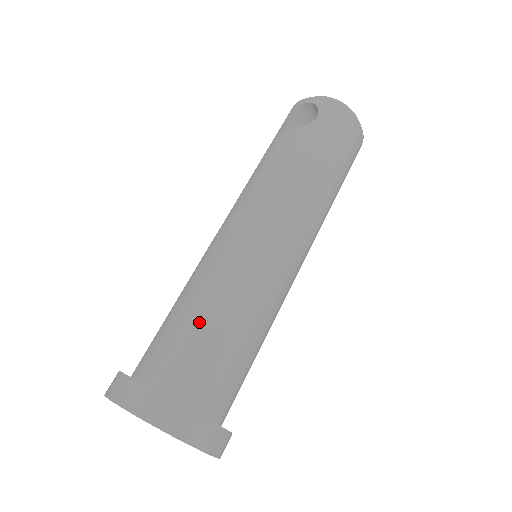
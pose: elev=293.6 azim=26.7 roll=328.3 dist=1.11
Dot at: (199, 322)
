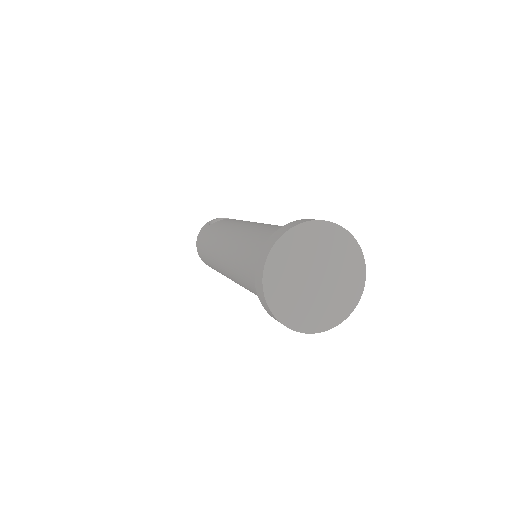
Dot at: occluded
